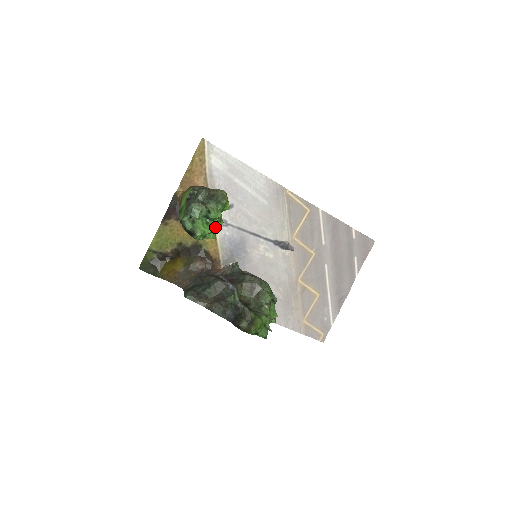
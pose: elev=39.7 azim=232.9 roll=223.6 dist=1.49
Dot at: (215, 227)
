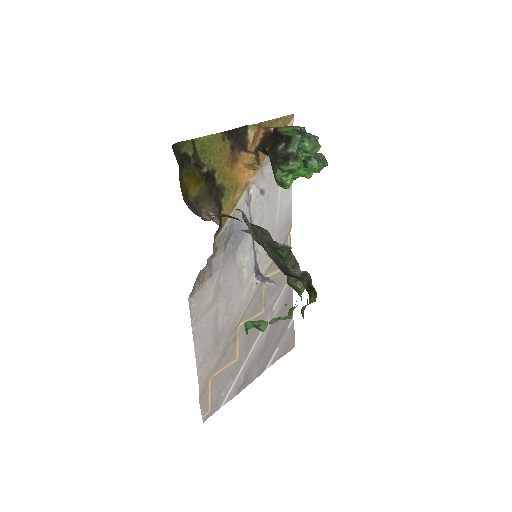
Dot at: (243, 194)
